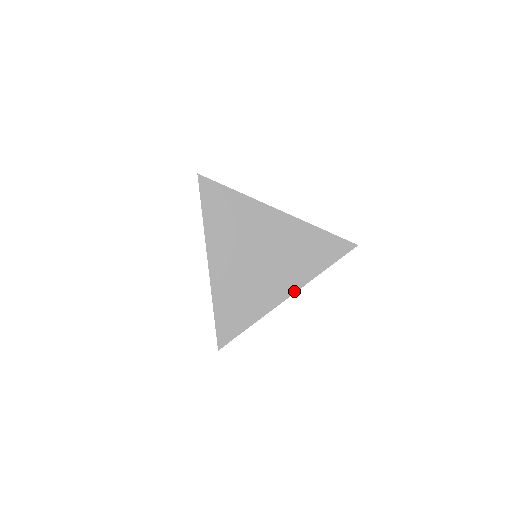
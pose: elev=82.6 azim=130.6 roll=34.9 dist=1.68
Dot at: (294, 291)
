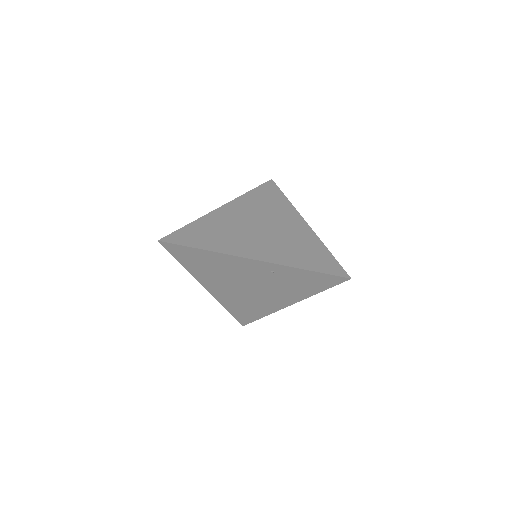
Dot at: (263, 260)
